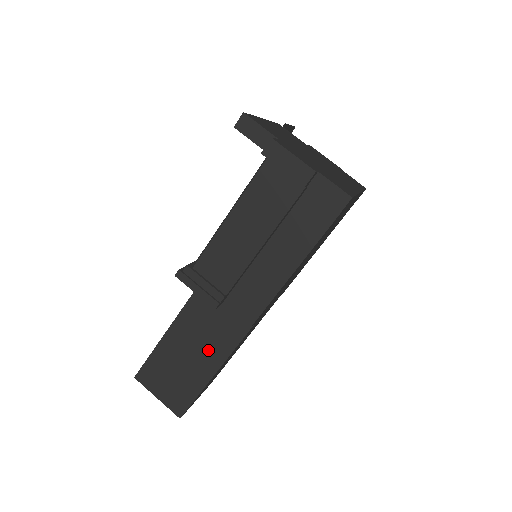
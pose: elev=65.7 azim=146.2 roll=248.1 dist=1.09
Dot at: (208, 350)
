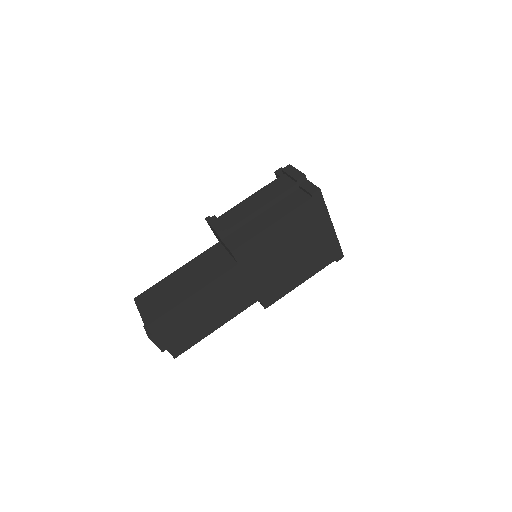
Dot at: (195, 281)
